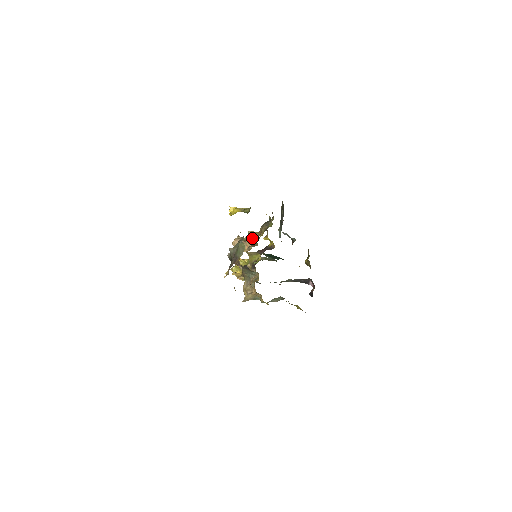
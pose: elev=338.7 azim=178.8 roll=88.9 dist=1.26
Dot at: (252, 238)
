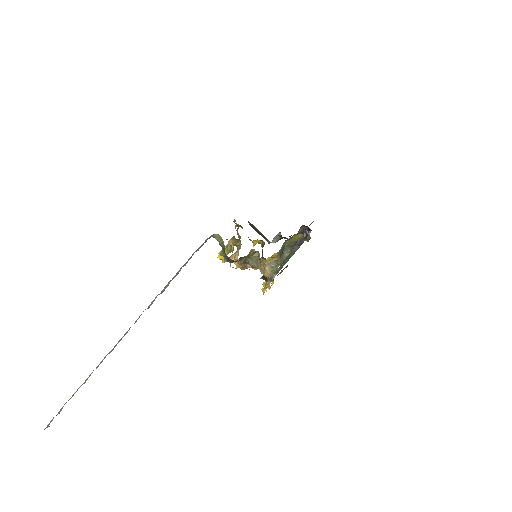
Dot at: (235, 243)
